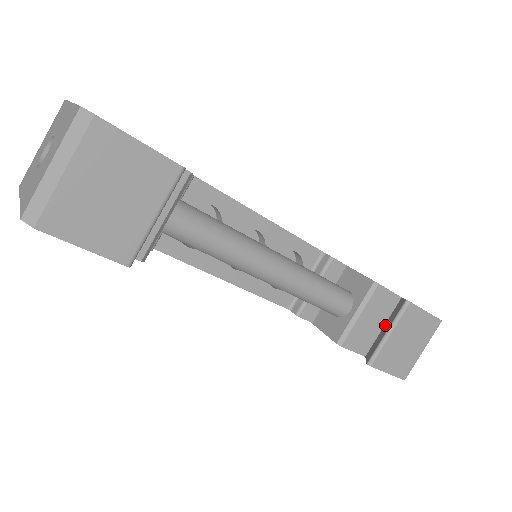
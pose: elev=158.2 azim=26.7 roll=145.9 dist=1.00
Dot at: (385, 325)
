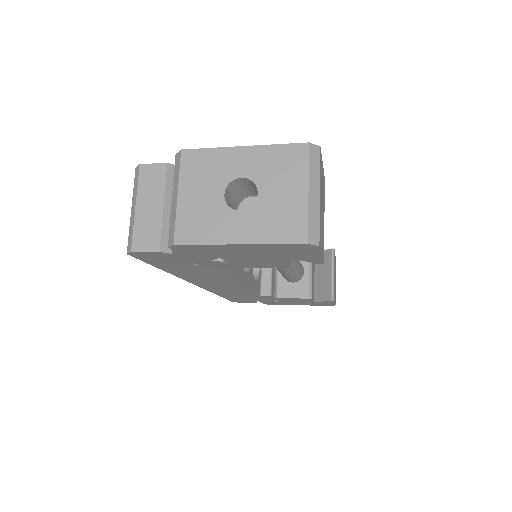
Dot at: (317, 274)
